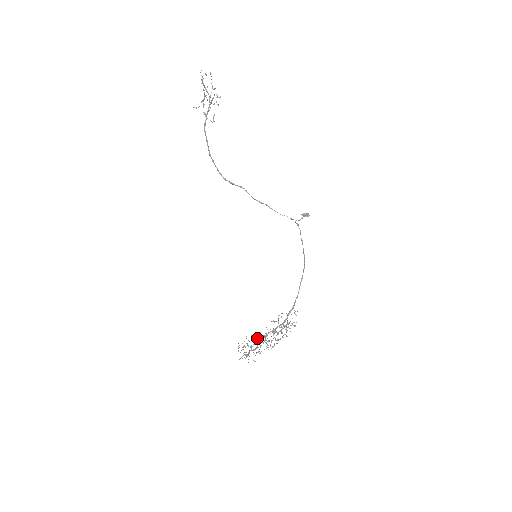
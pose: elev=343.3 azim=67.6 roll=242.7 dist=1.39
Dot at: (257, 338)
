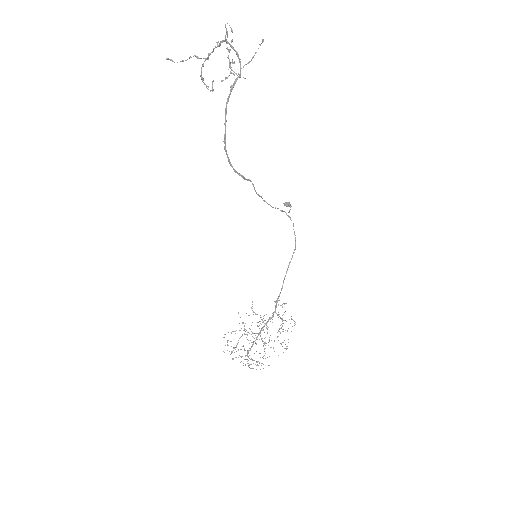
Dot at: (240, 337)
